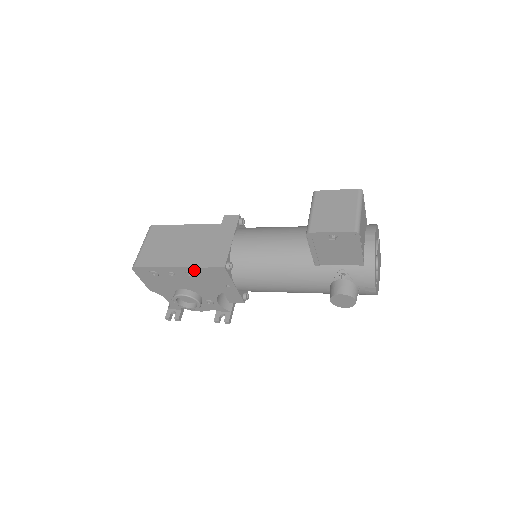
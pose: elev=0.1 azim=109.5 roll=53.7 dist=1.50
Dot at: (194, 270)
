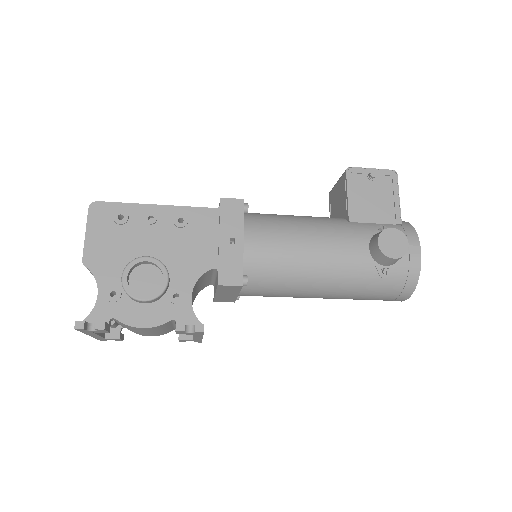
Dot at: (191, 213)
